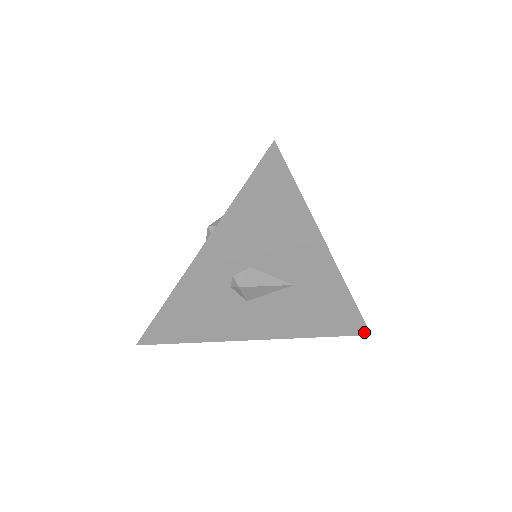
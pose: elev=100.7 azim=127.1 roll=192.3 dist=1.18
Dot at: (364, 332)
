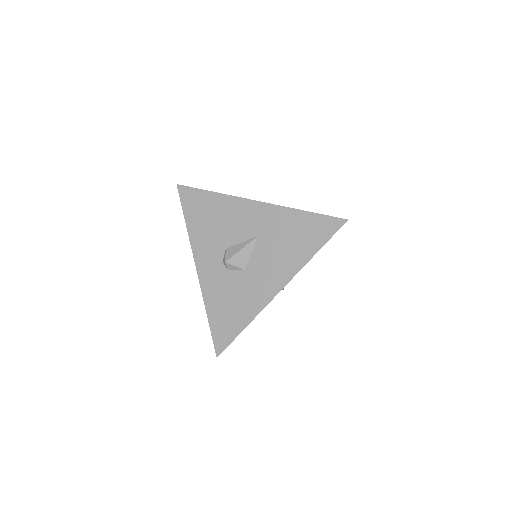
Dot at: (340, 223)
